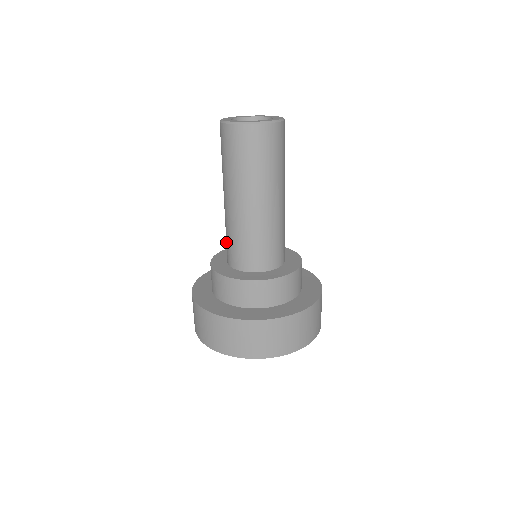
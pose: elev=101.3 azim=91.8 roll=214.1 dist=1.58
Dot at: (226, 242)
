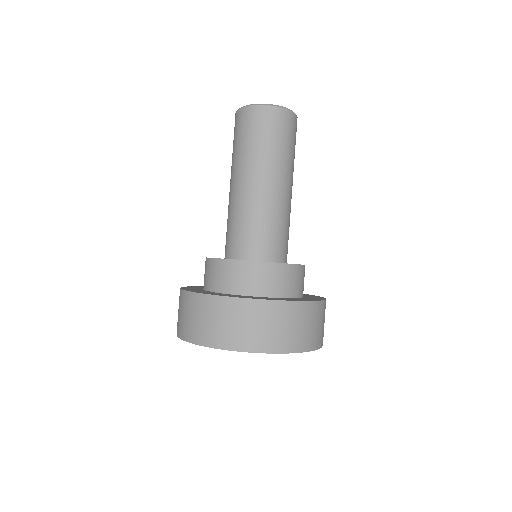
Dot at: (226, 234)
